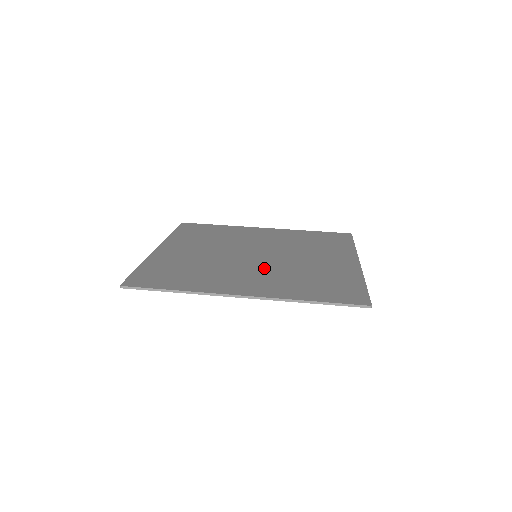
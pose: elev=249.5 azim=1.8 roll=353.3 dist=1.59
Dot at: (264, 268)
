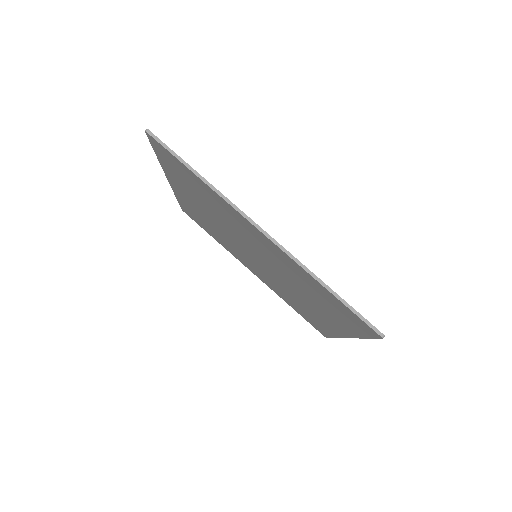
Dot at: occluded
